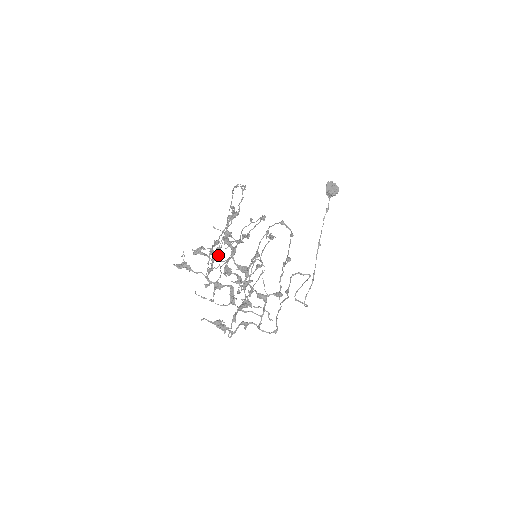
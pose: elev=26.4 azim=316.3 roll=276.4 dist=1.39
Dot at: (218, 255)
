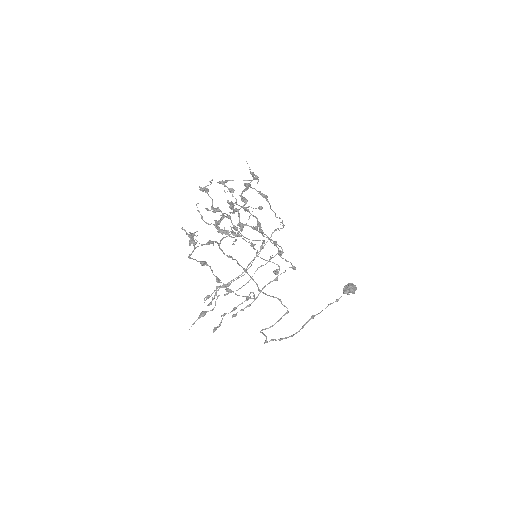
Dot at: occluded
